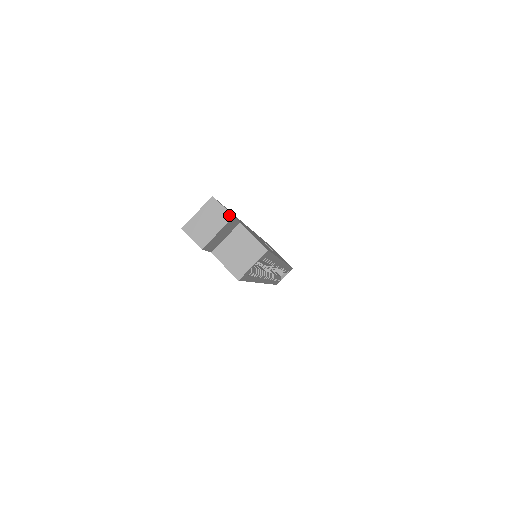
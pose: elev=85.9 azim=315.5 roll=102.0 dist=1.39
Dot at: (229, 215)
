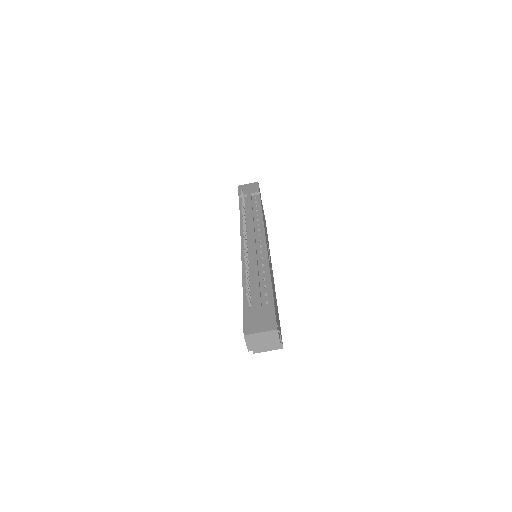
Dot at: (279, 344)
